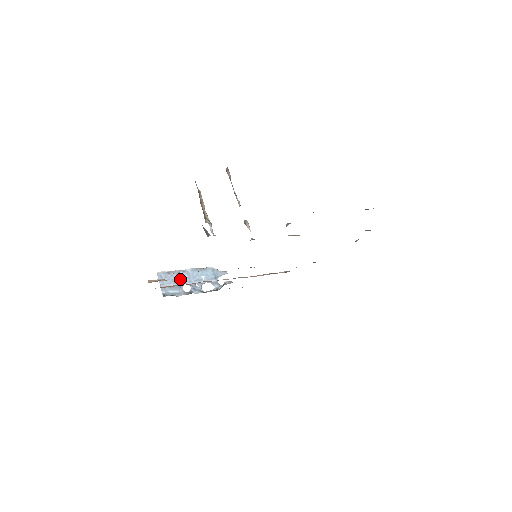
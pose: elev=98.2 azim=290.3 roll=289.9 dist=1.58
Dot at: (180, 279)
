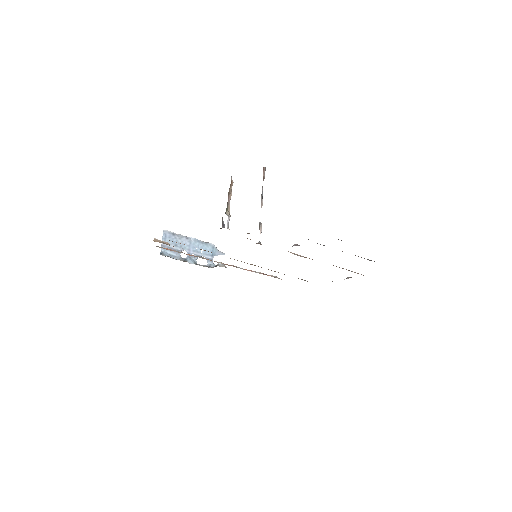
Dot at: (181, 244)
